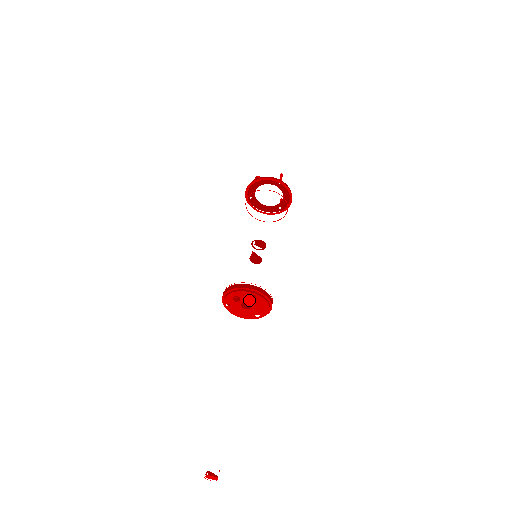
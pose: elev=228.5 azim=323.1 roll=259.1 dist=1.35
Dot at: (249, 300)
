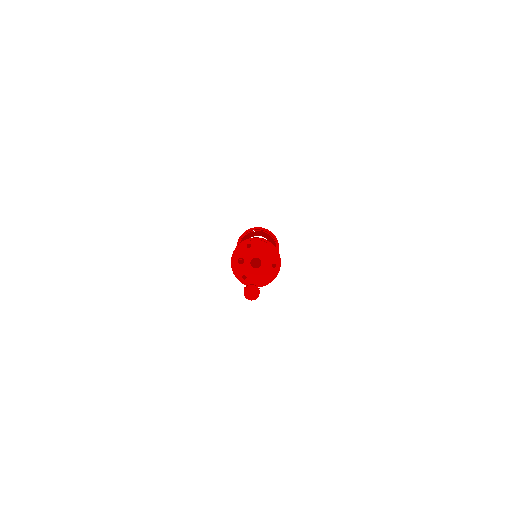
Dot at: (251, 254)
